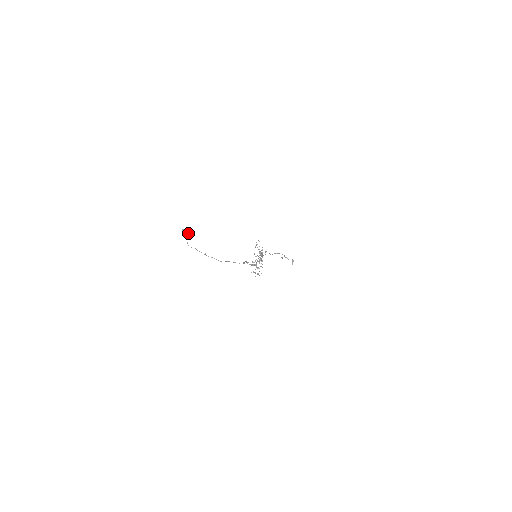
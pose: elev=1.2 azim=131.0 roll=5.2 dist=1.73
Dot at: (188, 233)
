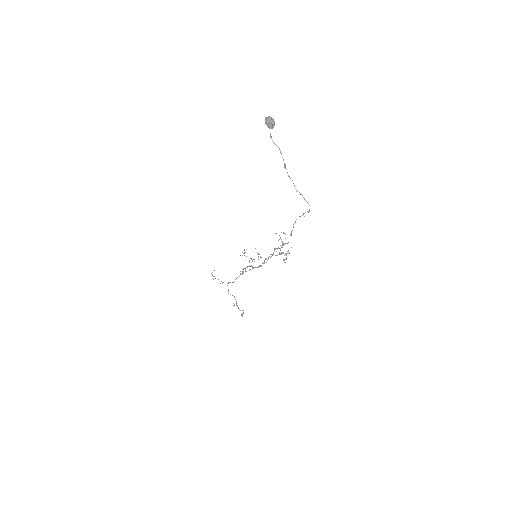
Dot at: (274, 124)
